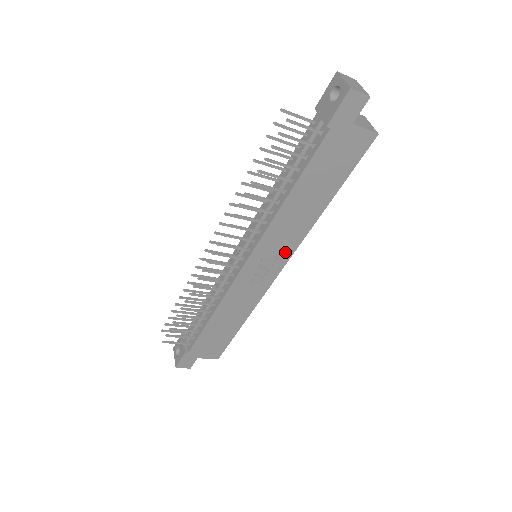
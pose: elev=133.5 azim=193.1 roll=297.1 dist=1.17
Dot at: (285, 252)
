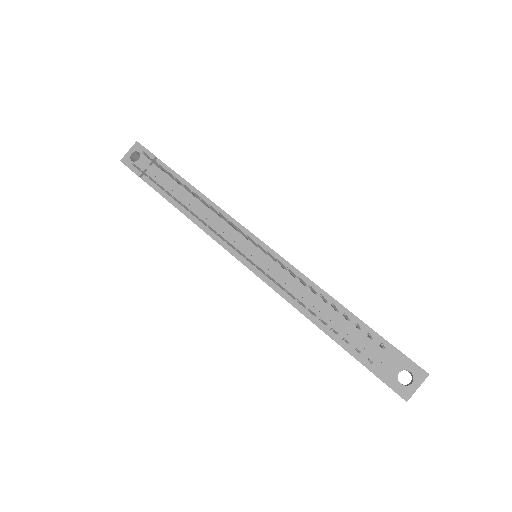
Dot at: occluded
